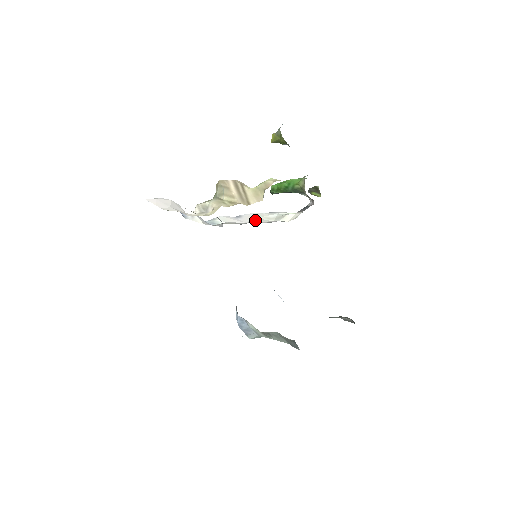
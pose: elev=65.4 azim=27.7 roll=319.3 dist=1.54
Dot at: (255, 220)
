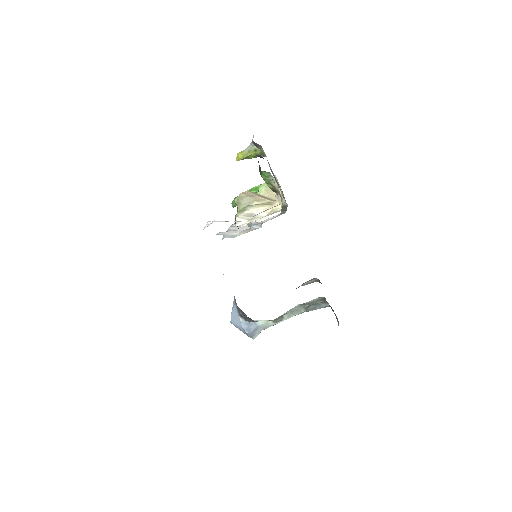
Dot at: (246, 227)
